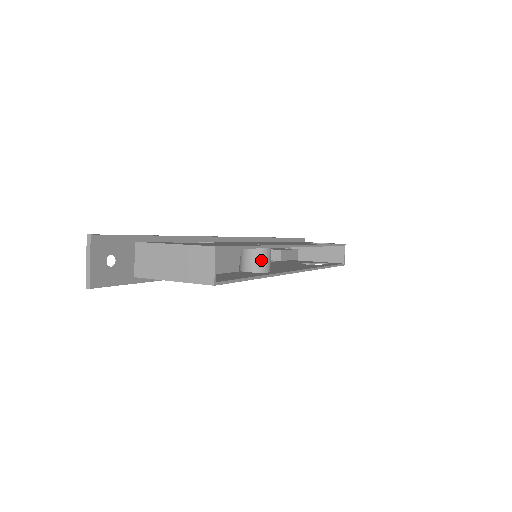
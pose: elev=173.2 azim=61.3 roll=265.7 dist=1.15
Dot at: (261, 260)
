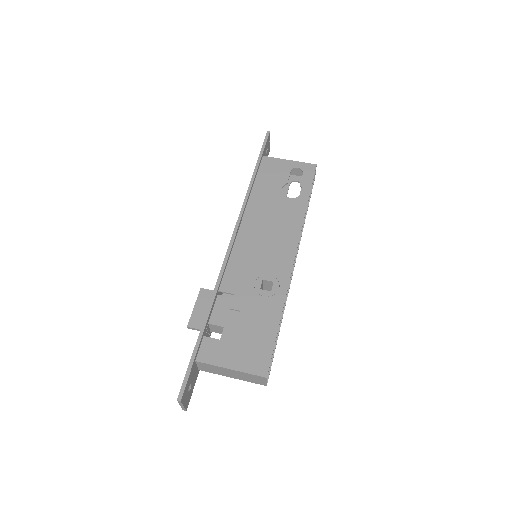
Dot at: occluded
